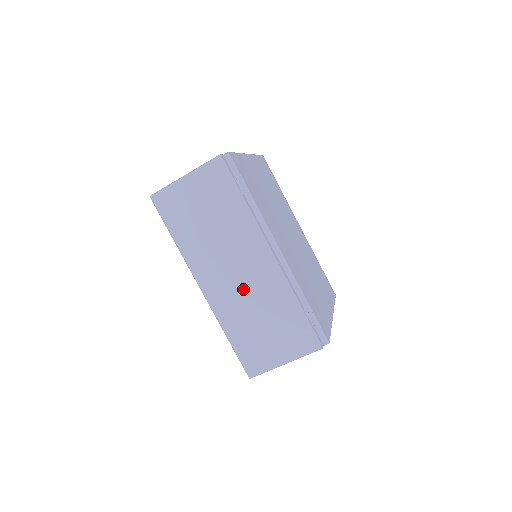
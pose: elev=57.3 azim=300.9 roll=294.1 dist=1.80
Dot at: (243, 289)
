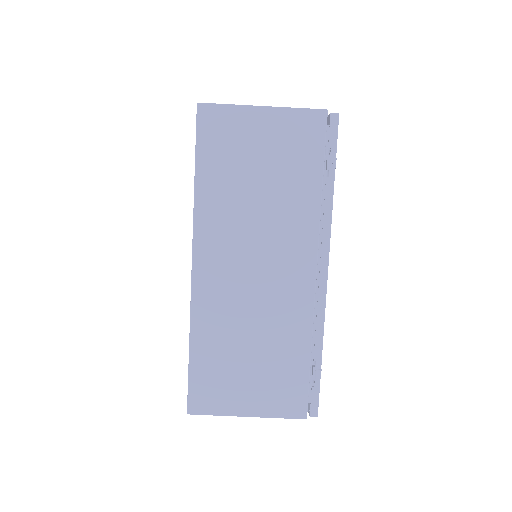
Dot at: (251, 295)
